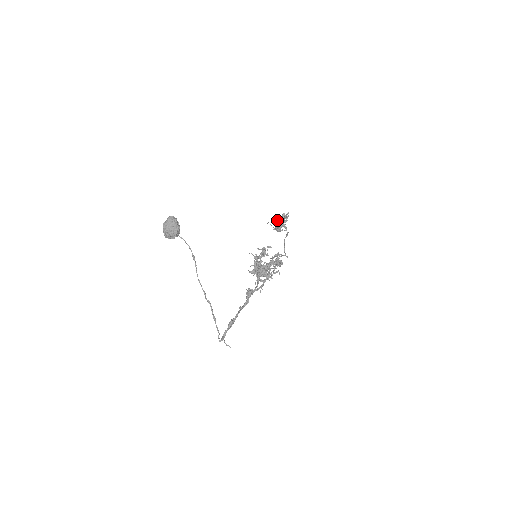
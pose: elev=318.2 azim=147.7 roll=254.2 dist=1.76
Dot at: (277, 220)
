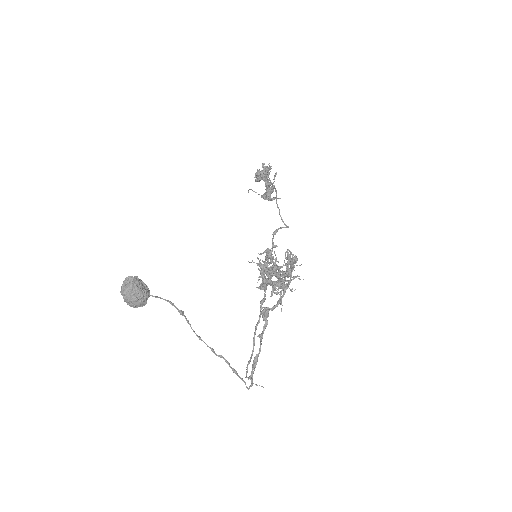
Dot at: (258, 178)
